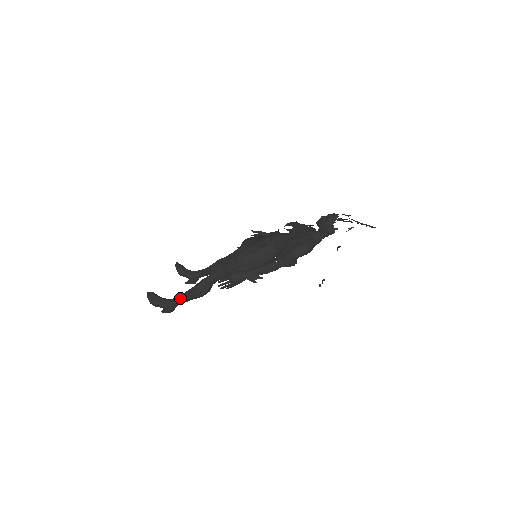
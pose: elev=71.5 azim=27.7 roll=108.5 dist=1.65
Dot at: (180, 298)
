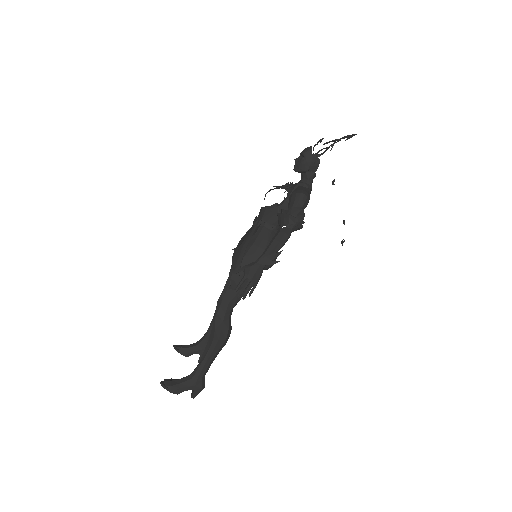
Dot at: (203, 361)
